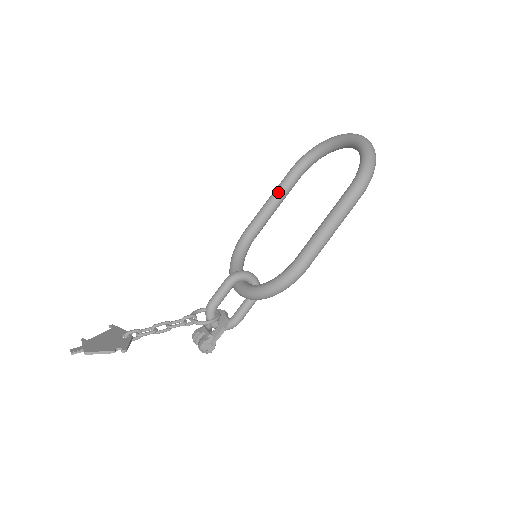
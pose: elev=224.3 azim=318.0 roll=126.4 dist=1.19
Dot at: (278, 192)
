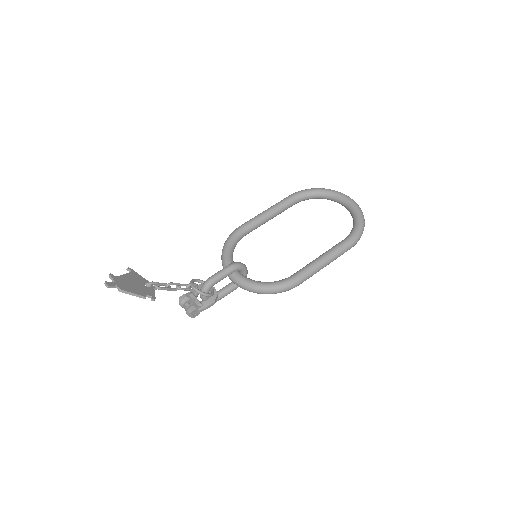
Dot at: (277, 209)
